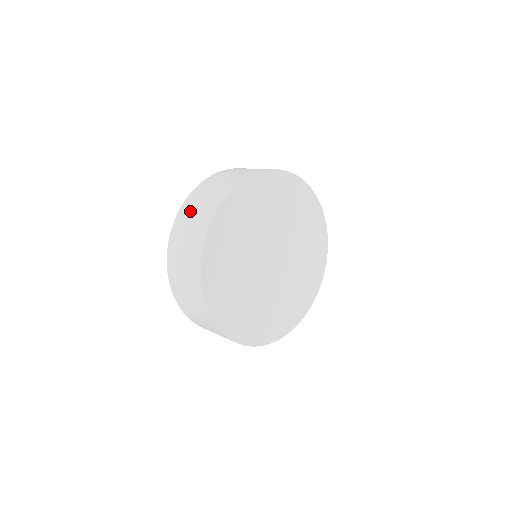
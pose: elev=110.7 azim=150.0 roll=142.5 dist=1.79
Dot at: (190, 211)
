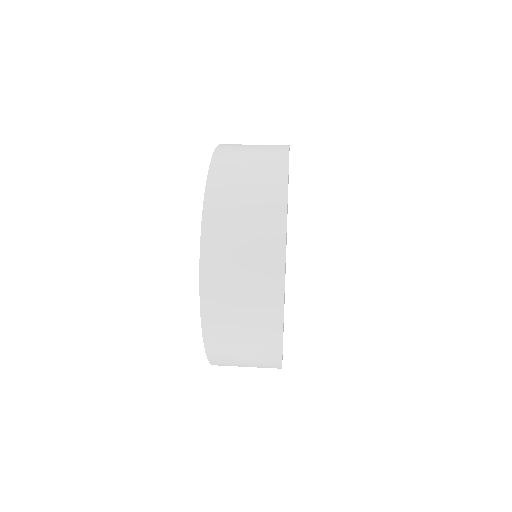
Dot at: (229, 242)
